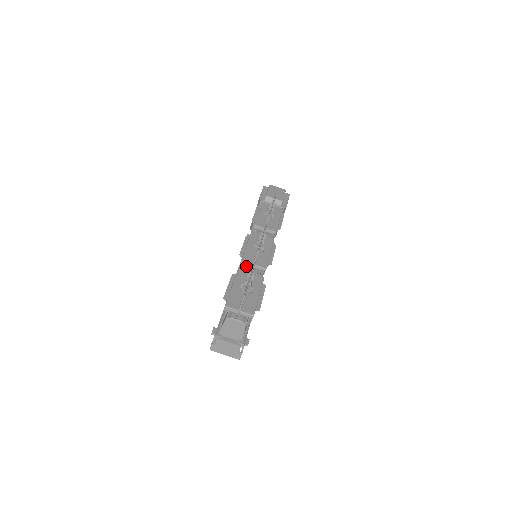
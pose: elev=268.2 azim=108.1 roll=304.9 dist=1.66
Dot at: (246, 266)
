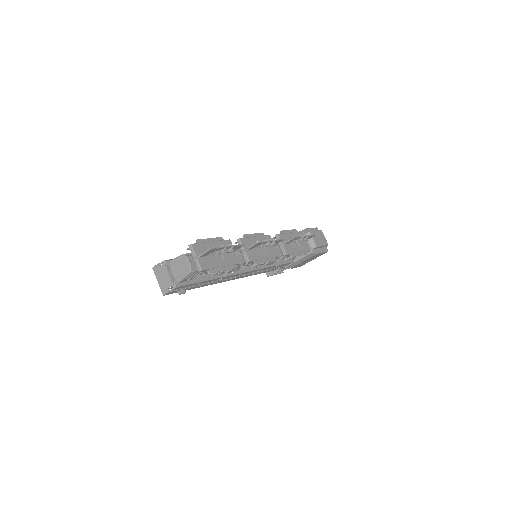
Dot at: (239, 248)
